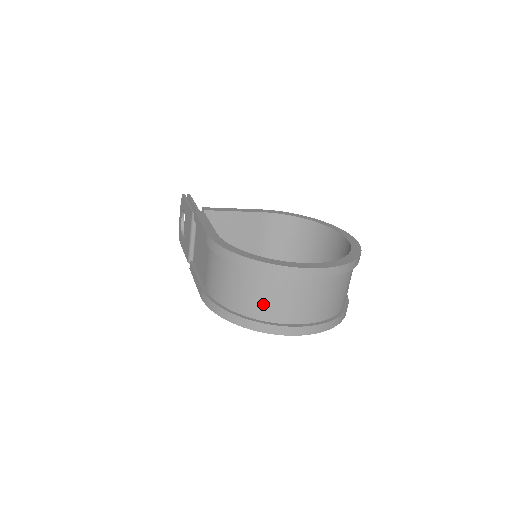
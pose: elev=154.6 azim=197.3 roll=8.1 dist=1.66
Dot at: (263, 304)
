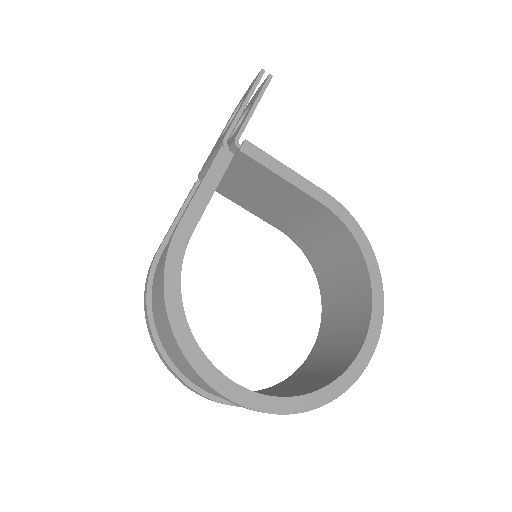
Dot at: (175, 357)
